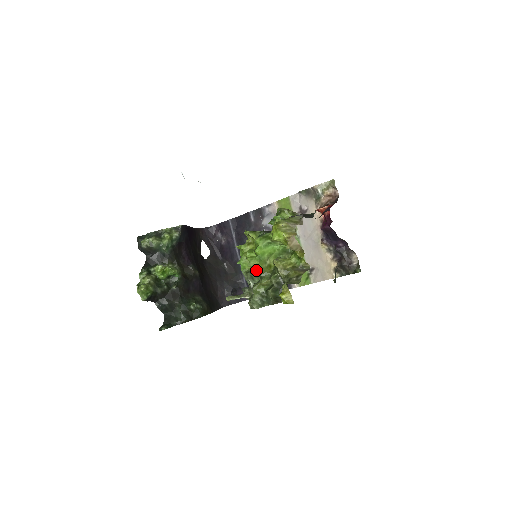
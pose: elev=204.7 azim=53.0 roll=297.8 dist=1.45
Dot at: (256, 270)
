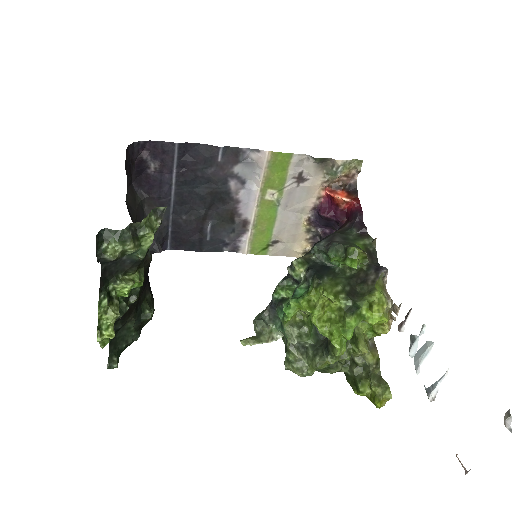
Dot at: occluded
